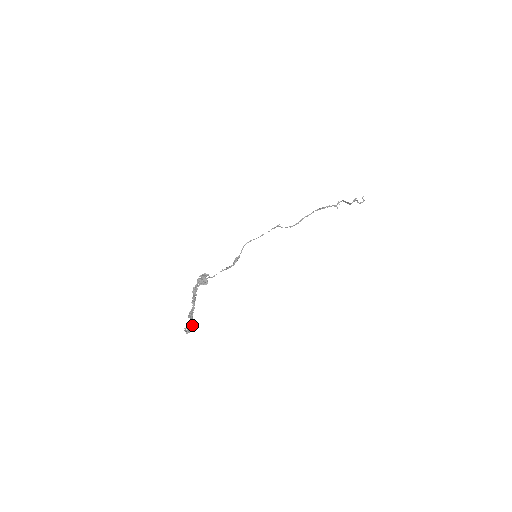
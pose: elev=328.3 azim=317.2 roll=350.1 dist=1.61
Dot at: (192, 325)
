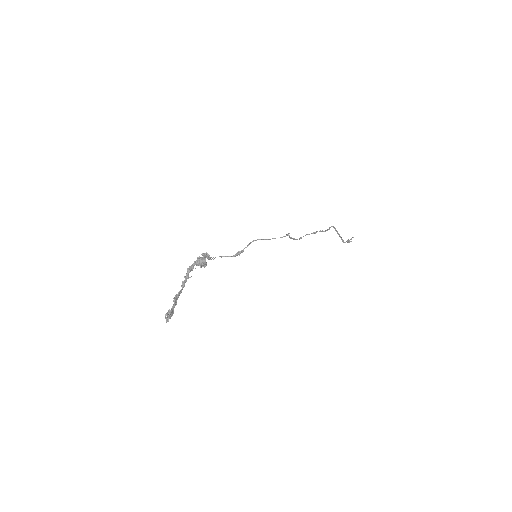
Dot at: (173, 311)
